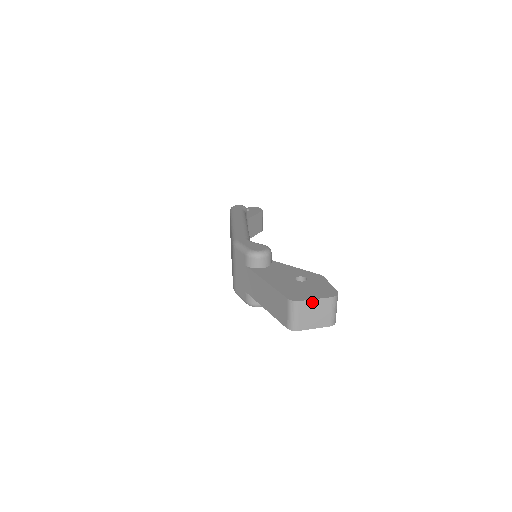
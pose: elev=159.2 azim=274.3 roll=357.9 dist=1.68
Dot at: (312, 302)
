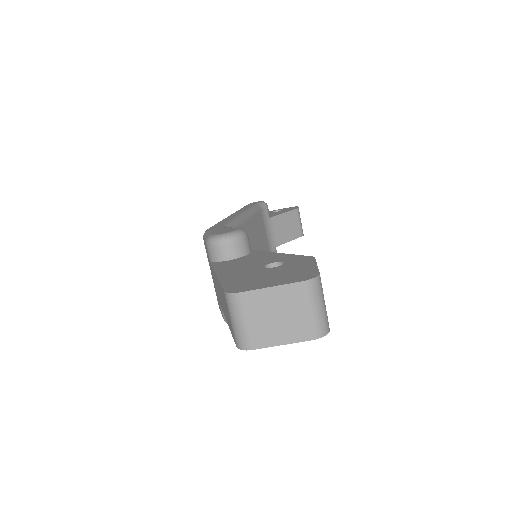
Dot at: (265, 293)
